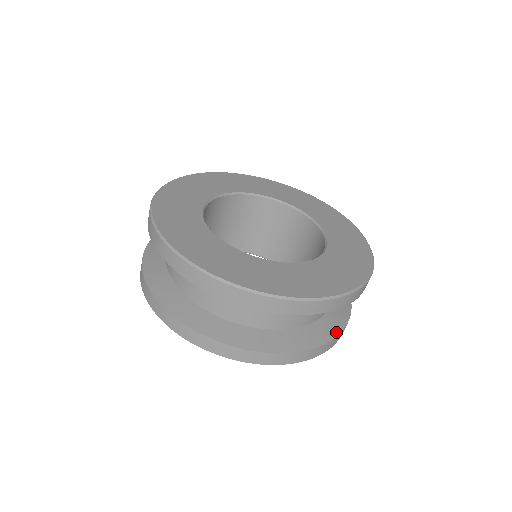
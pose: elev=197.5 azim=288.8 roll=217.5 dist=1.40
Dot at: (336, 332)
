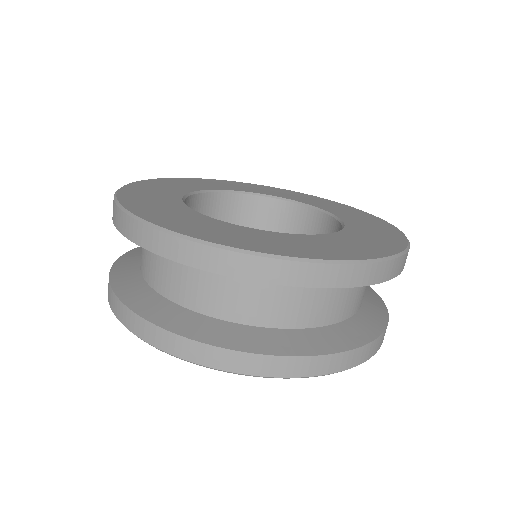
Dot at: (375, 333)
